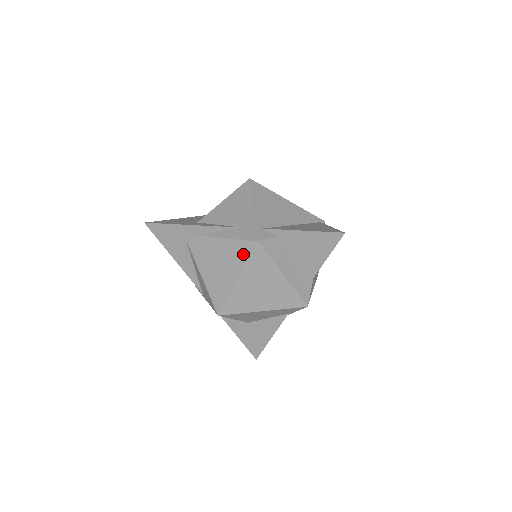
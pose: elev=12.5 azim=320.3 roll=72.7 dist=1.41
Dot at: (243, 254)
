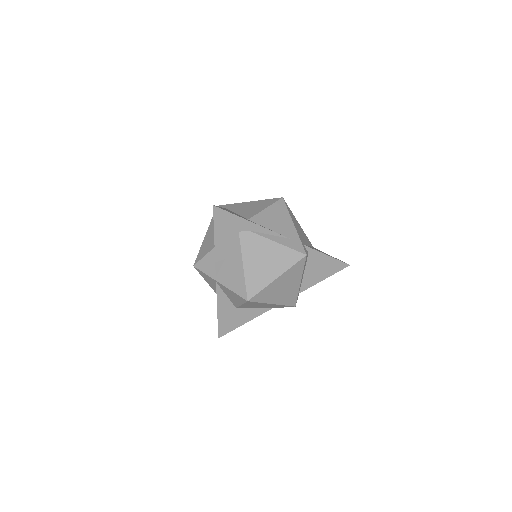
Dot at: (290, 260)
